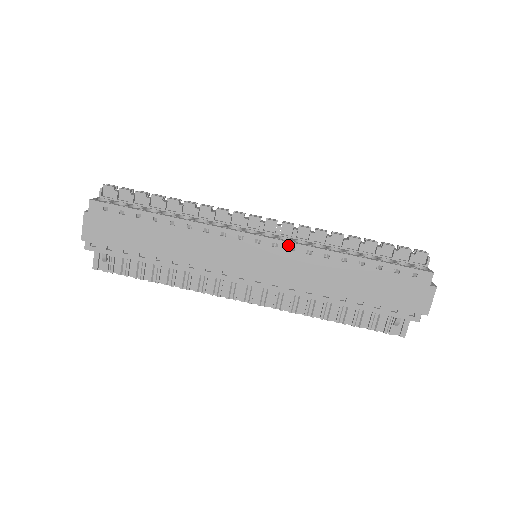
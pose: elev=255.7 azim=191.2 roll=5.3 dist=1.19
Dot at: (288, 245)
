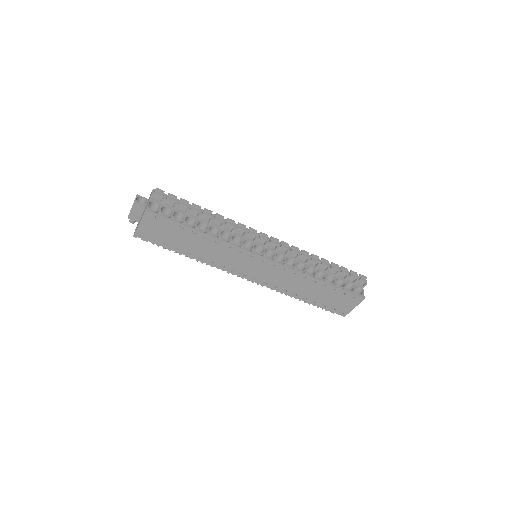
Dot at: (281, 267)
